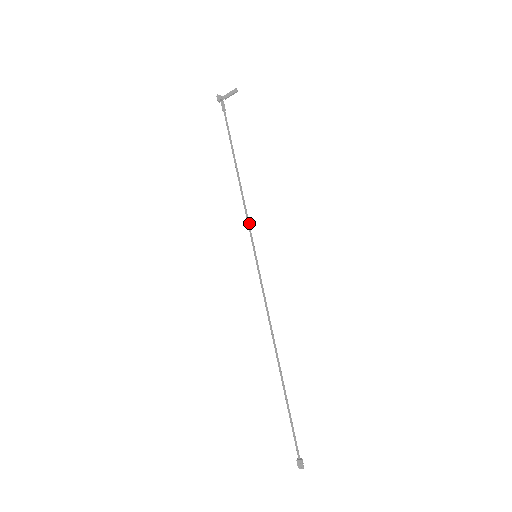
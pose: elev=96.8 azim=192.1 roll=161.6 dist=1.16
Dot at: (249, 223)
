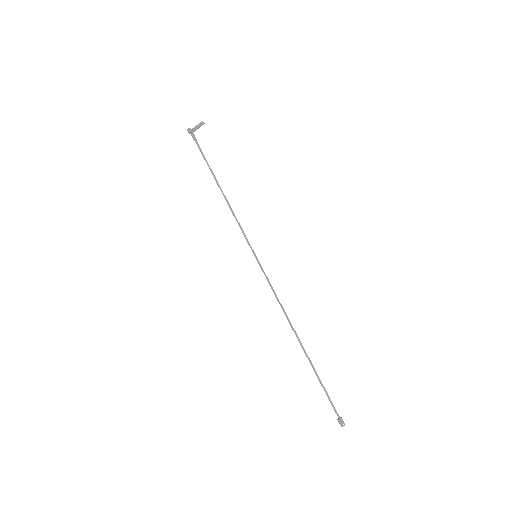
Dot at: (242, 230)
